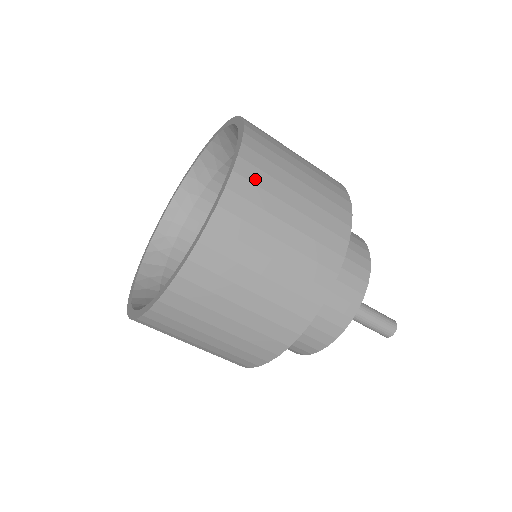
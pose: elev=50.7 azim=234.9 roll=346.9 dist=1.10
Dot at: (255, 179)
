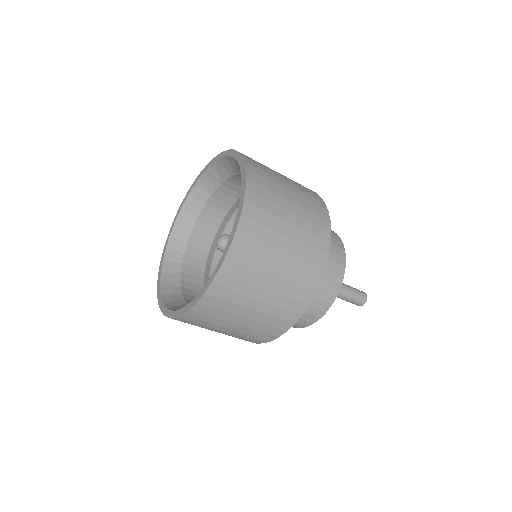
Dot at: (257, 218)
